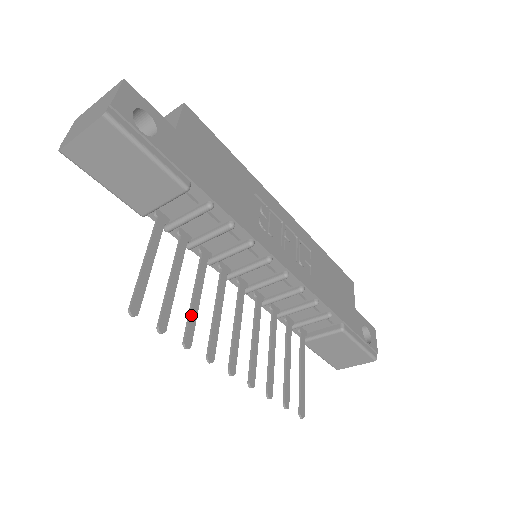
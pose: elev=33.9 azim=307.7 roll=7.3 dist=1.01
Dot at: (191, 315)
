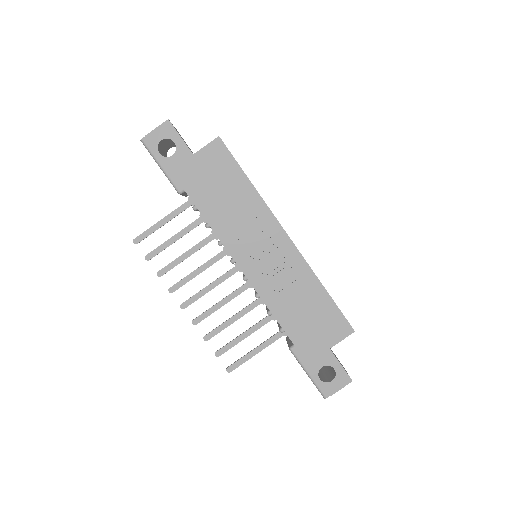
Dot at: (173, 262)
